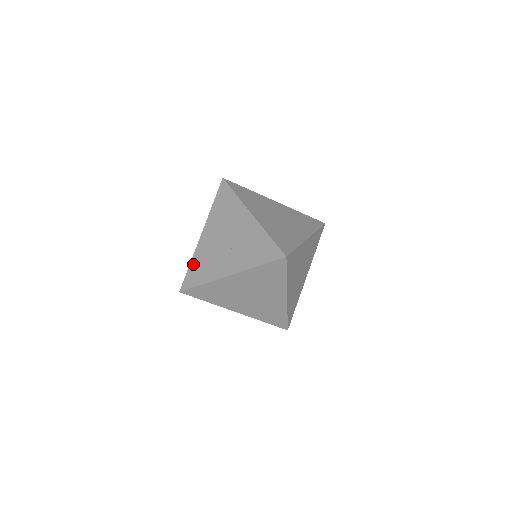
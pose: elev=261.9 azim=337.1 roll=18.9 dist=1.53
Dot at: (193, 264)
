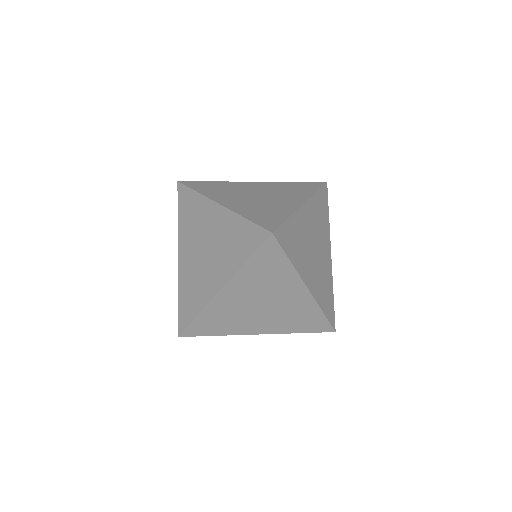
Dot at: (180, 296)
